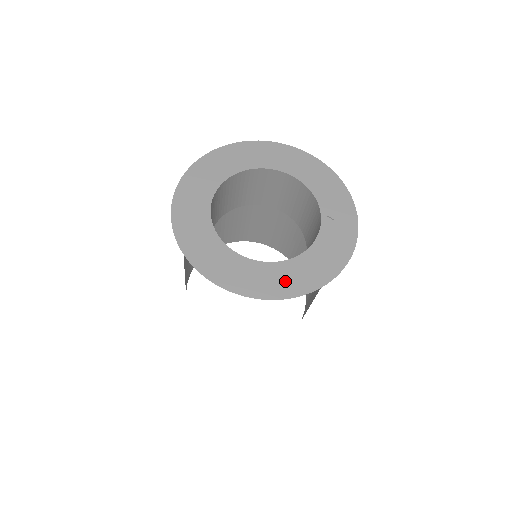
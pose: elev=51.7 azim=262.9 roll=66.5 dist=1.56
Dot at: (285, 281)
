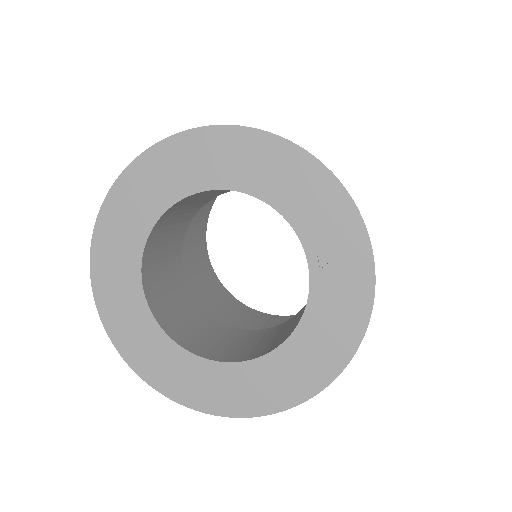
Dot at: (274, 386)
